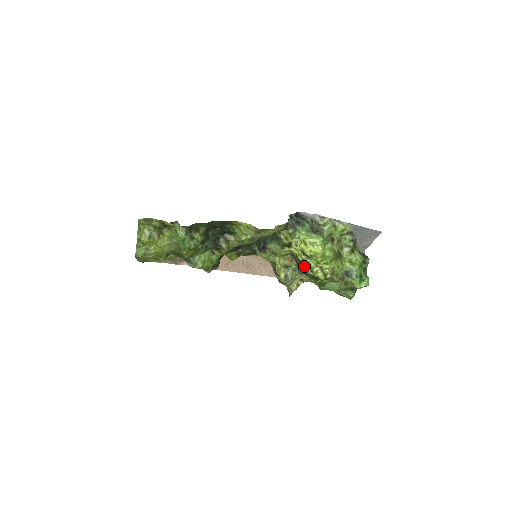
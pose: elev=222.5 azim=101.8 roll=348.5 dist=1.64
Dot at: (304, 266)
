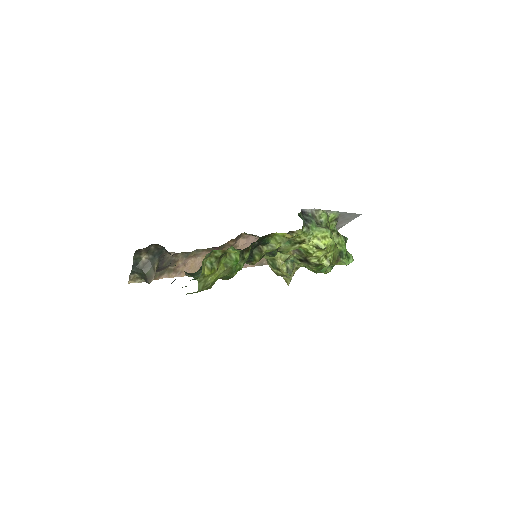
Dot at: (310, 257)
